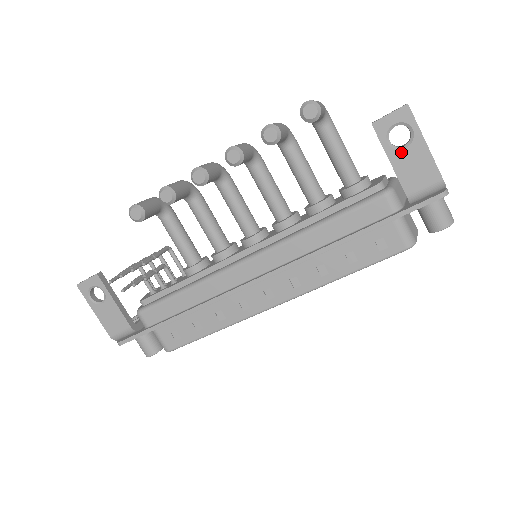
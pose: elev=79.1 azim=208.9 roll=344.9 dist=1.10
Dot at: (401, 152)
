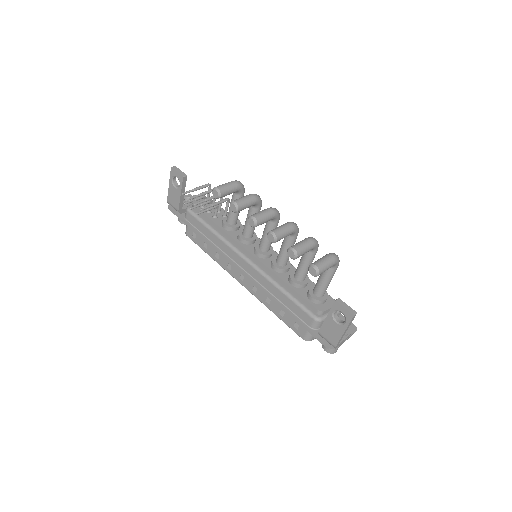
Dot at: (333, 321)
